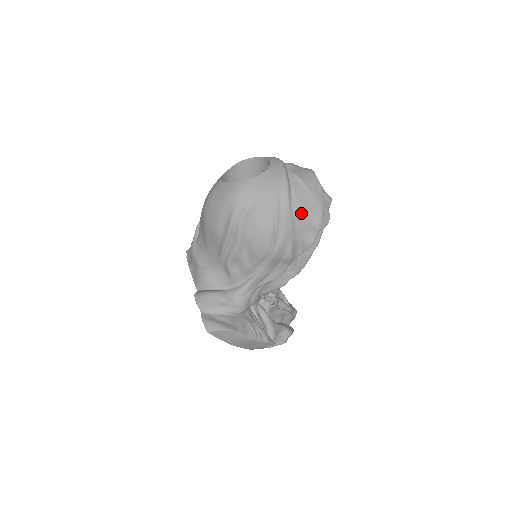
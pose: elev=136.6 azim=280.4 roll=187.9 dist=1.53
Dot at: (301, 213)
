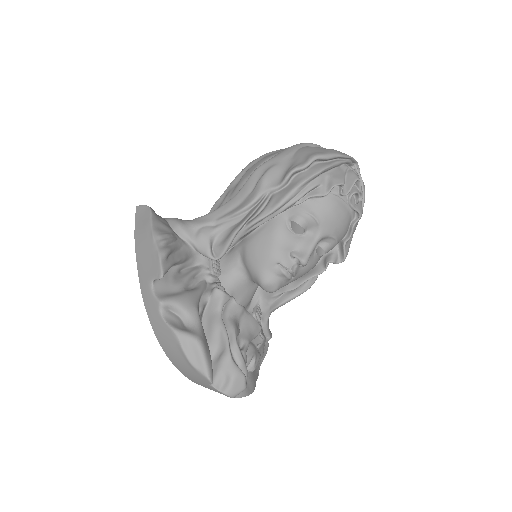
Dot at: (306, 149)
